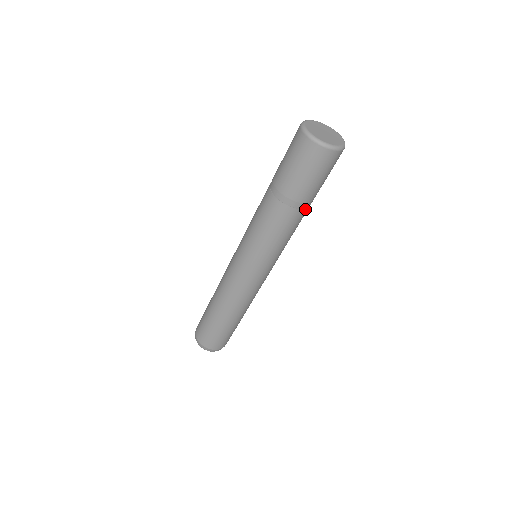
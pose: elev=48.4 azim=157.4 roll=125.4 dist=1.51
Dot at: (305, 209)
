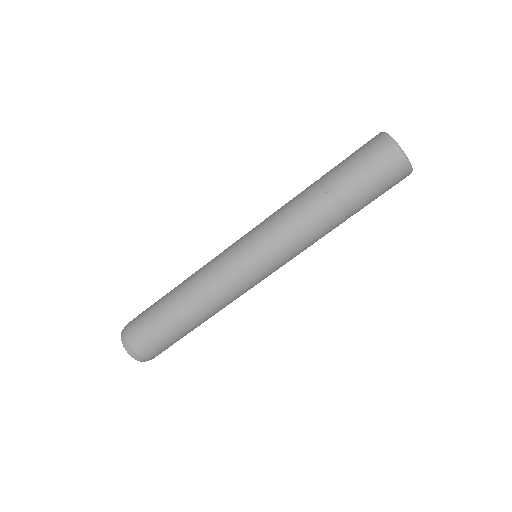
Dot at: occluded
